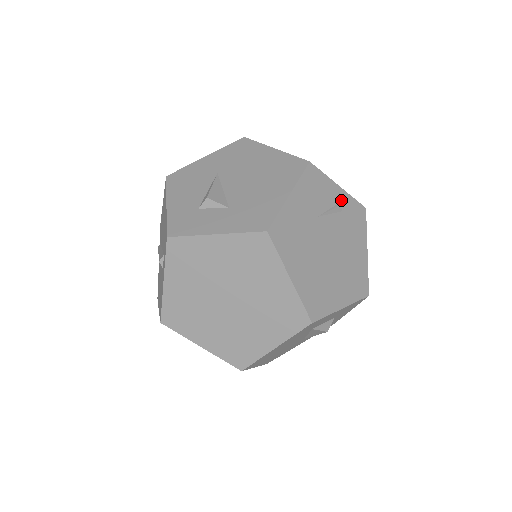
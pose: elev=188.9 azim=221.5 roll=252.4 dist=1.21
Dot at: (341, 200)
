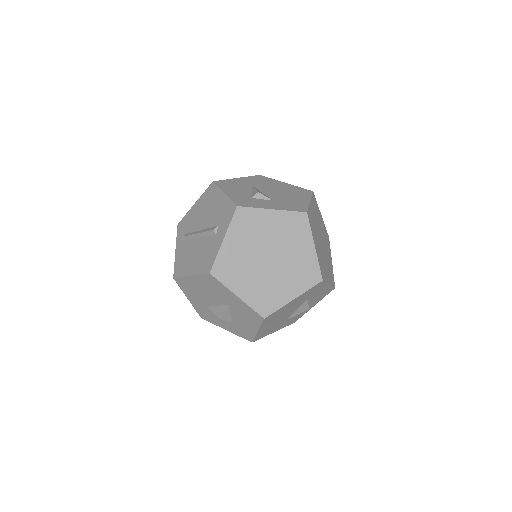
Dot at: (322, 223)
